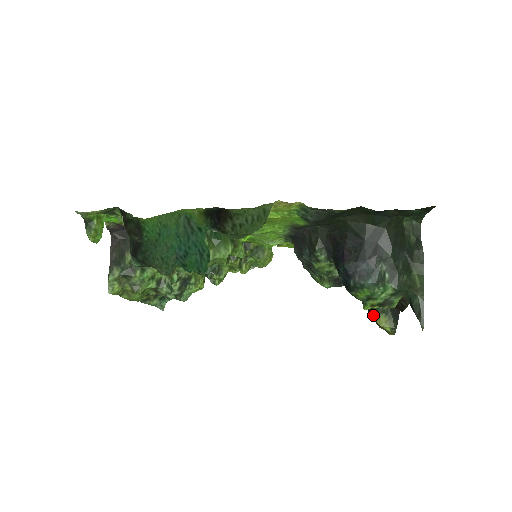
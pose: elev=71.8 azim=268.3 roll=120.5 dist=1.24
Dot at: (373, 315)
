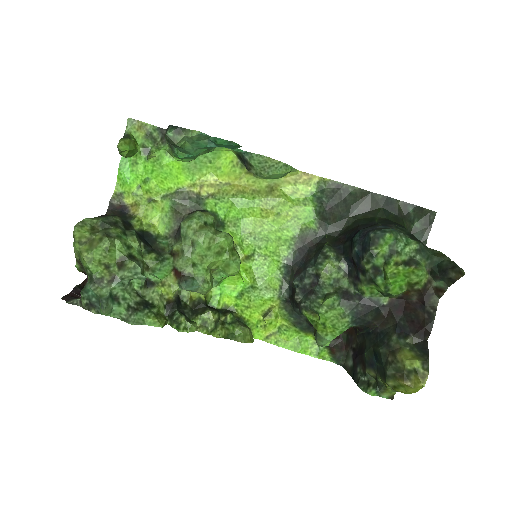
Dot at: (393, 353)
